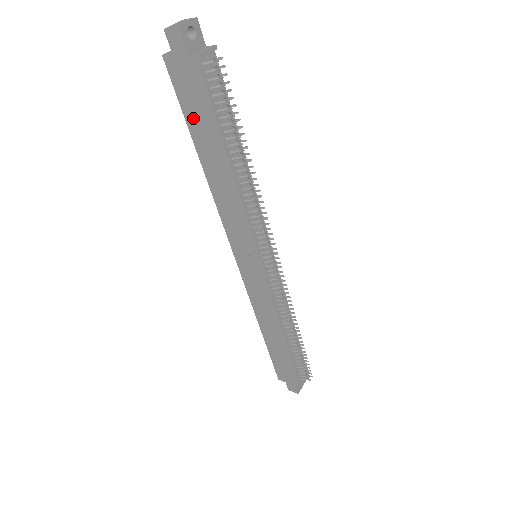
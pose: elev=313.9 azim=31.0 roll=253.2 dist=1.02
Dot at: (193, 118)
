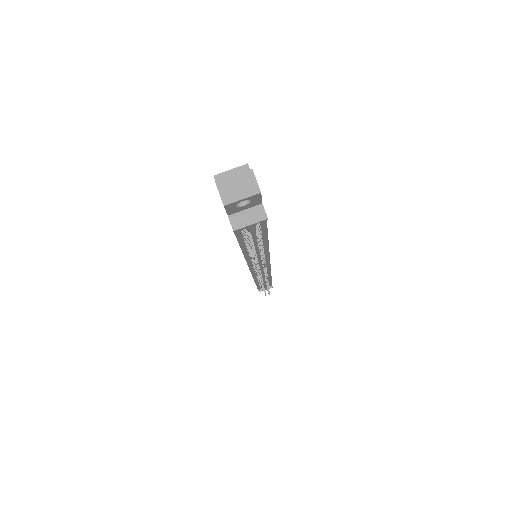
Dot at: occluded
